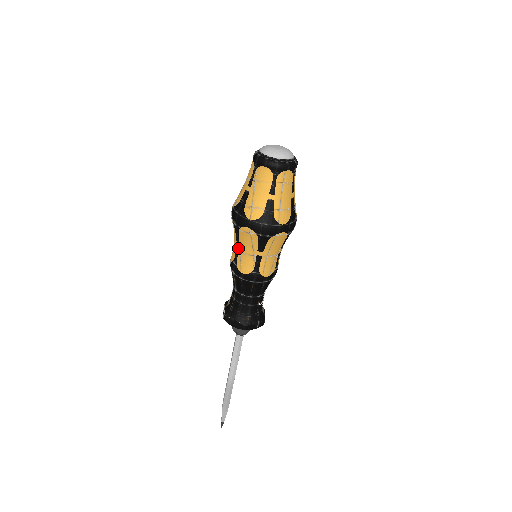
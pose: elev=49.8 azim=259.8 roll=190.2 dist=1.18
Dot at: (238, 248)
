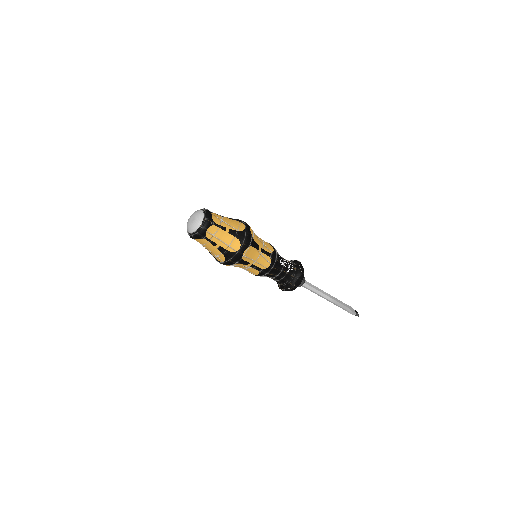
Dot at: occluded
